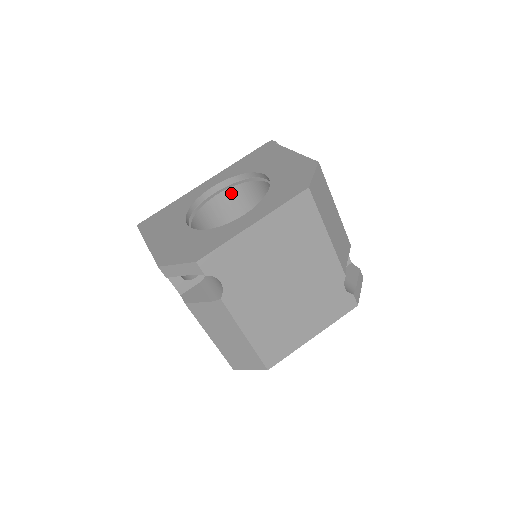
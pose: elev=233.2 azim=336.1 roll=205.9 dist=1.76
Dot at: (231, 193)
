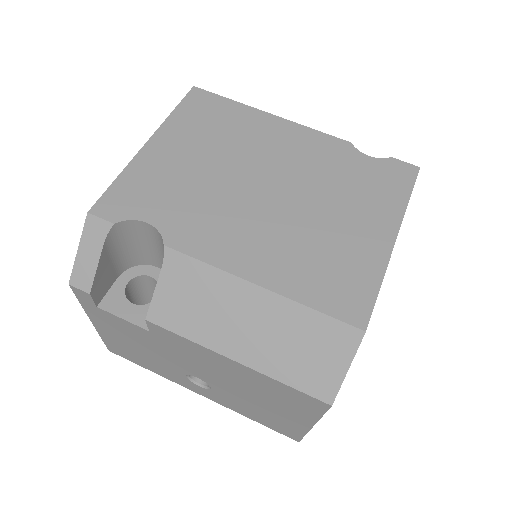
Dot at: occluded
